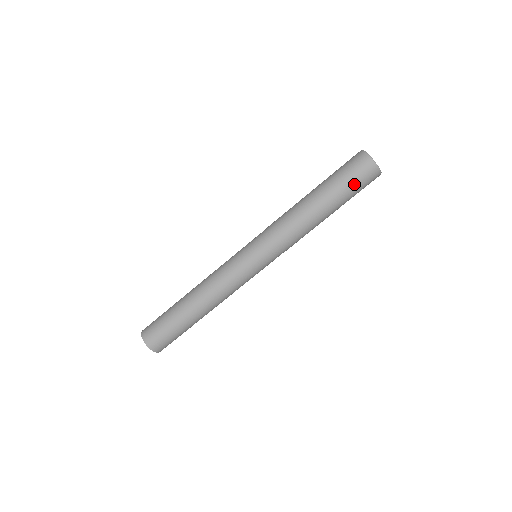
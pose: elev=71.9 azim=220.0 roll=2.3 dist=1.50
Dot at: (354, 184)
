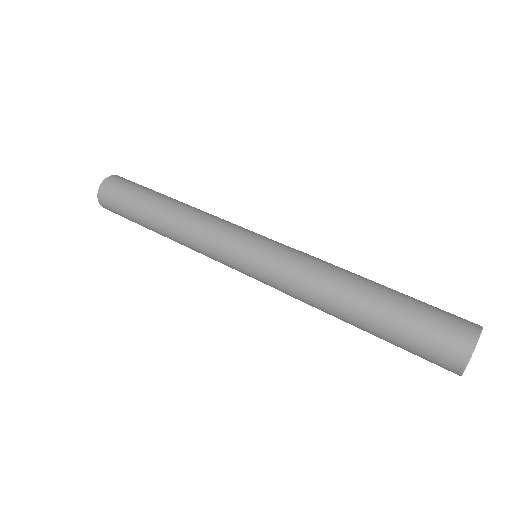
Dot at: (415, 346)
